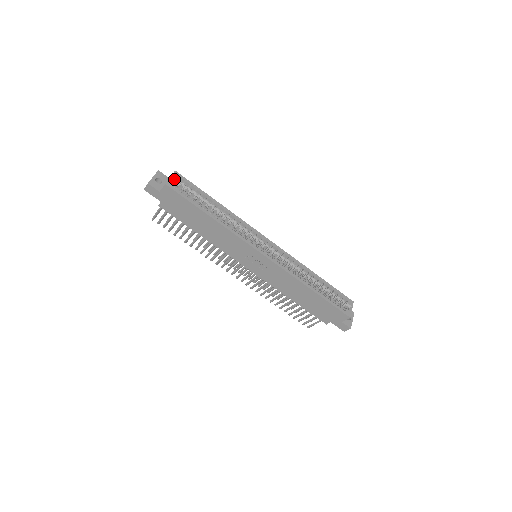
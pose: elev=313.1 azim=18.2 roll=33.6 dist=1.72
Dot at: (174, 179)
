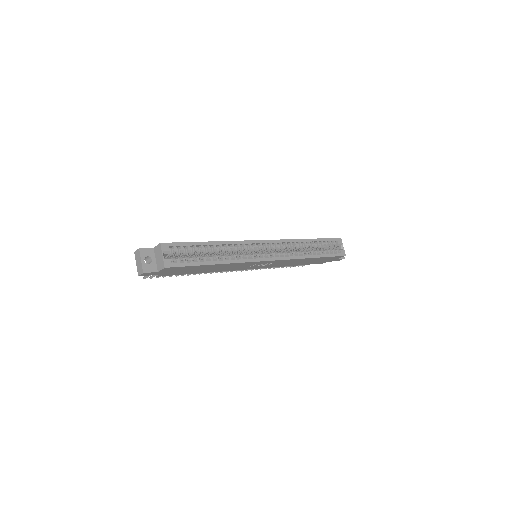
Dot at: (165, 253)
